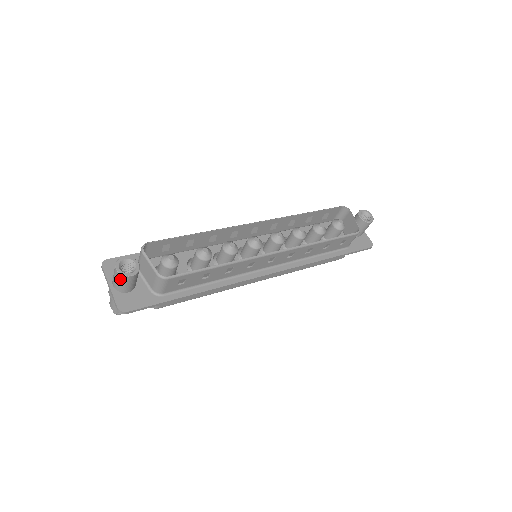
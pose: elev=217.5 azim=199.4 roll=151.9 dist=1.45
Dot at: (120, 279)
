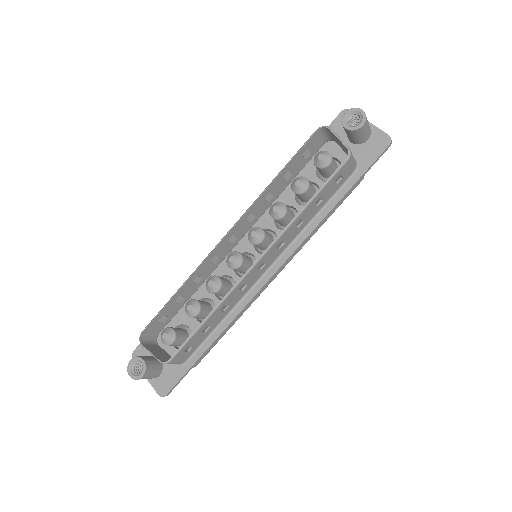
Dot at: occluded
